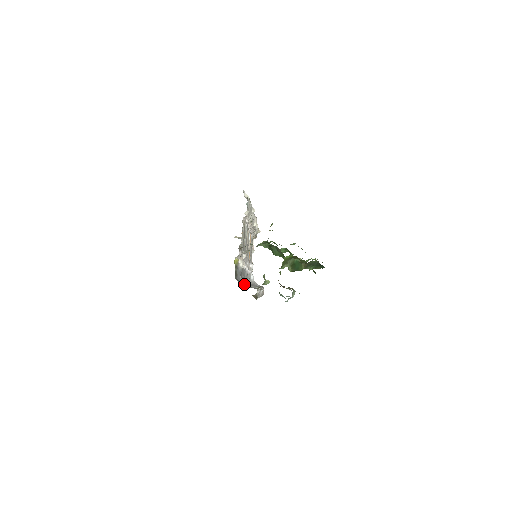
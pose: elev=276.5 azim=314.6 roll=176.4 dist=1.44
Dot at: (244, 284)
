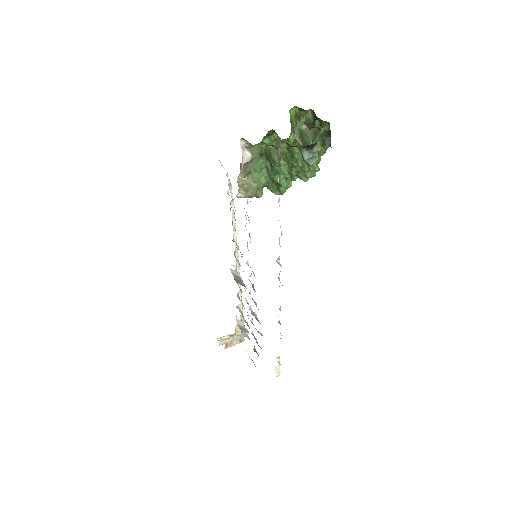
Dot at: occluded
